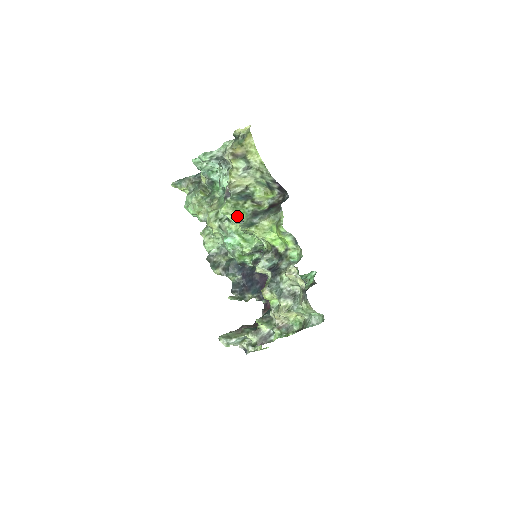
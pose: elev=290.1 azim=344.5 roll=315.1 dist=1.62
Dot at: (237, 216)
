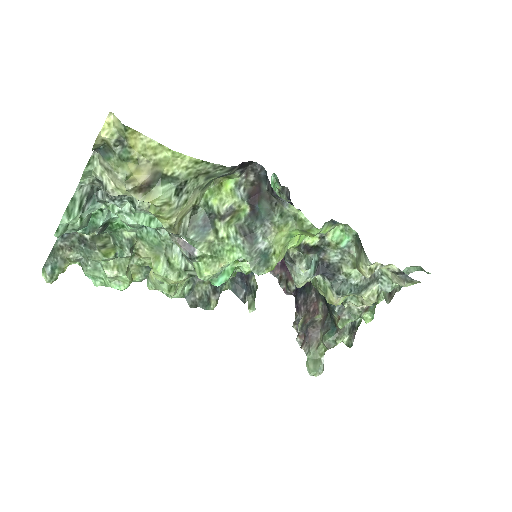
Dot at: (231, 262)
